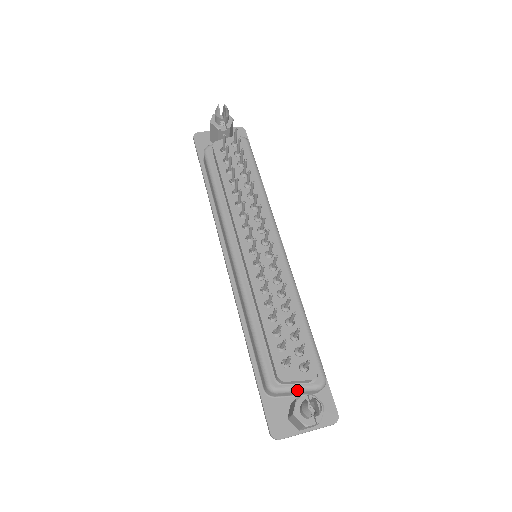
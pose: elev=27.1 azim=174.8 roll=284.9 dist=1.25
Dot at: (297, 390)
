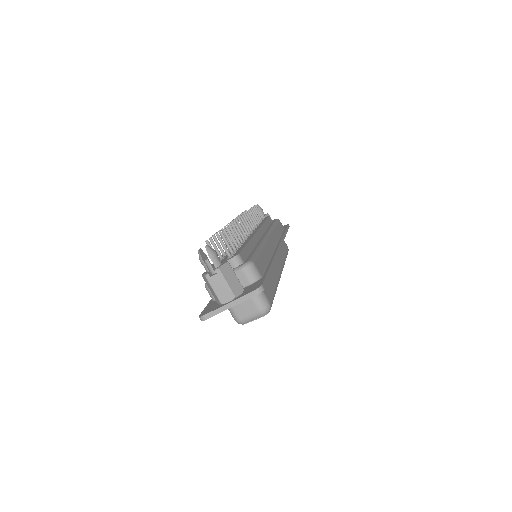
Dot at: occluded
